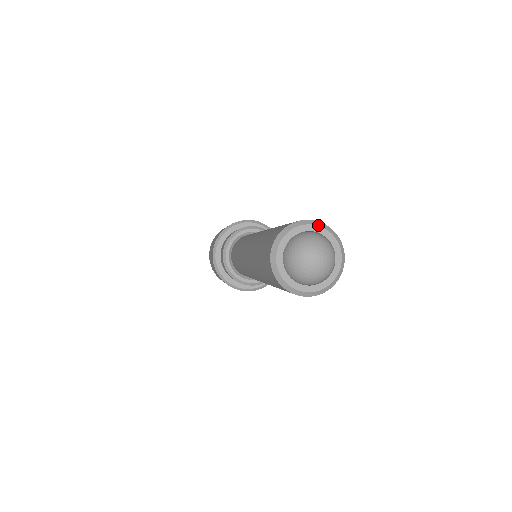
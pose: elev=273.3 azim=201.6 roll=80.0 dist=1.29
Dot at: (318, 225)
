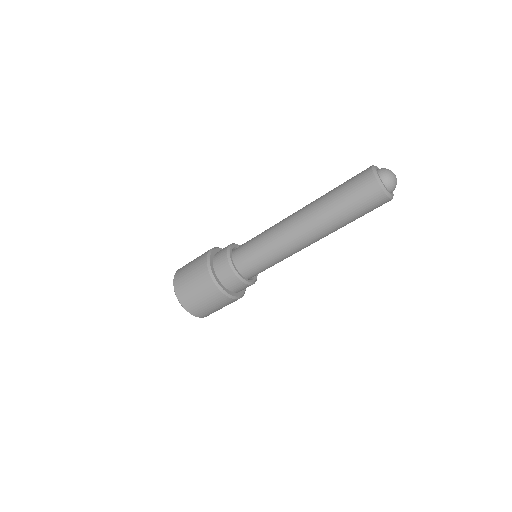
Dot at: (375, 166)
